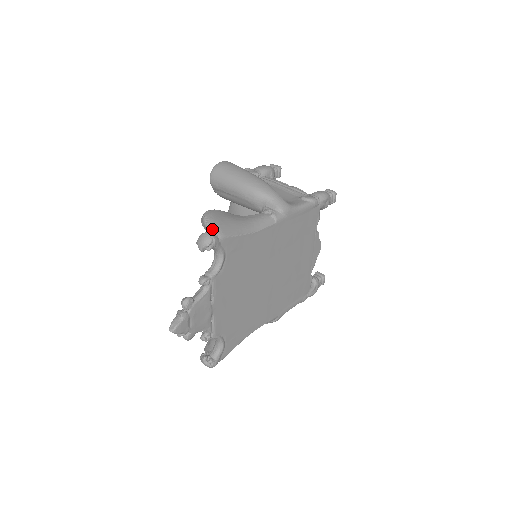
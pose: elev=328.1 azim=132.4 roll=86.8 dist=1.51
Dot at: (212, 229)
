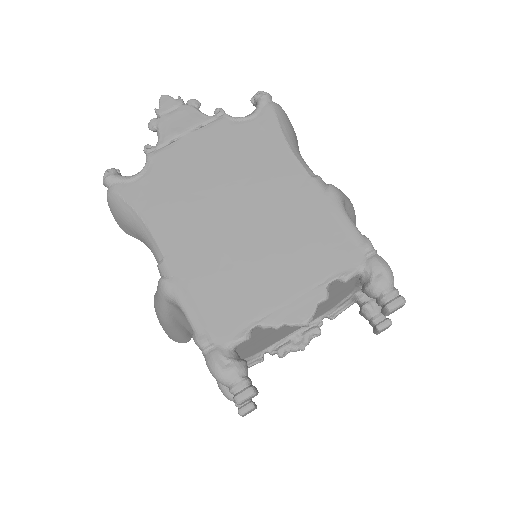
Dot at: (277, 104)
